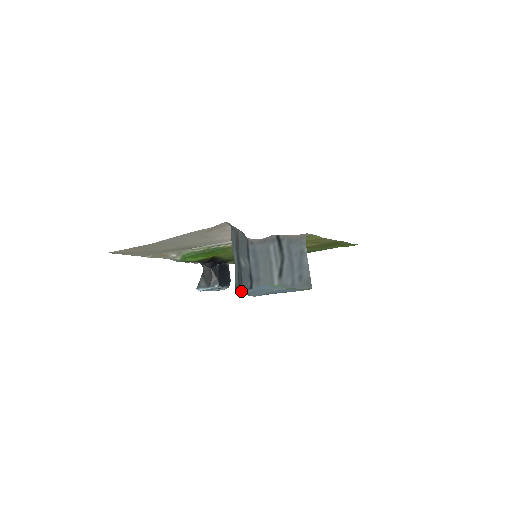
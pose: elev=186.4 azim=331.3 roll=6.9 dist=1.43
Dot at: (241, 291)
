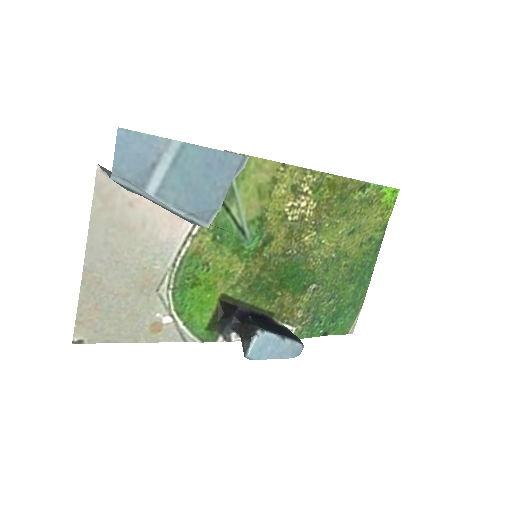
Dot at: (130, 185)
